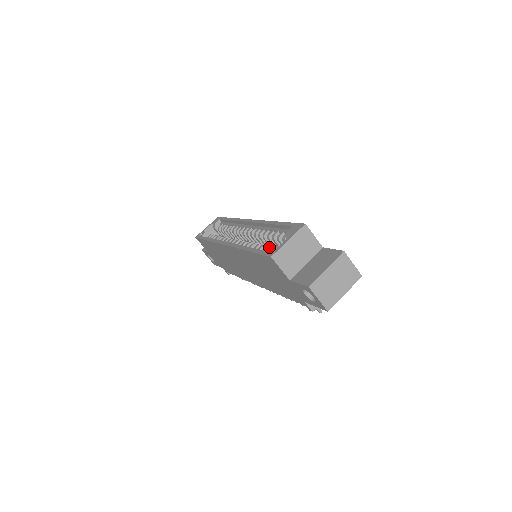
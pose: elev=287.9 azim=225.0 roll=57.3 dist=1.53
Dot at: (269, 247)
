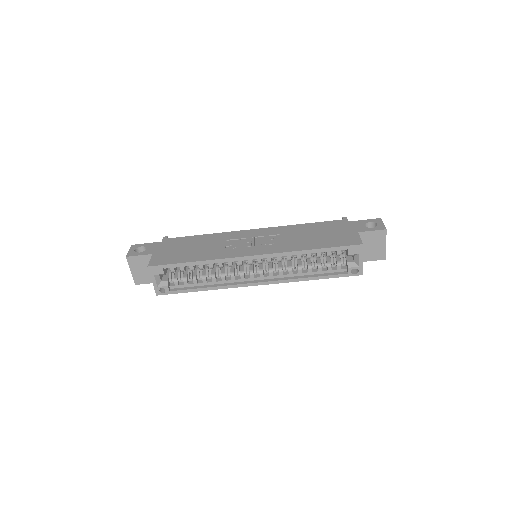
Dot at: occluded
